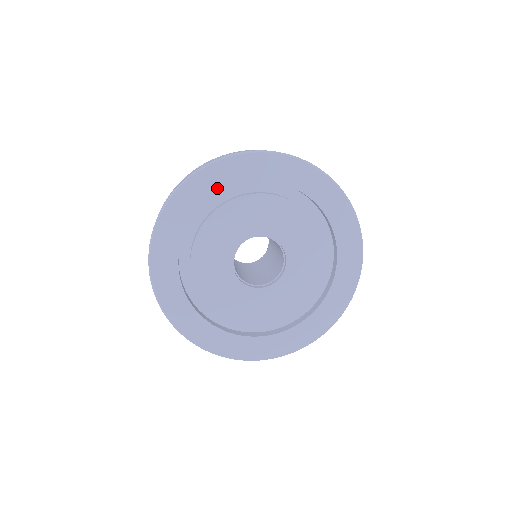
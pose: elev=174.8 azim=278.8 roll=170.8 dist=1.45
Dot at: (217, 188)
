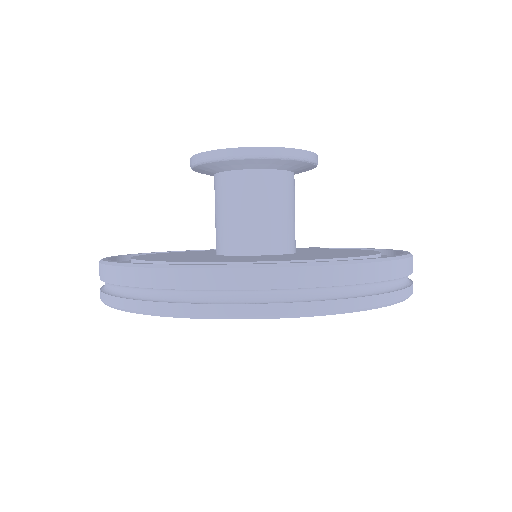
Dot at: occluded
